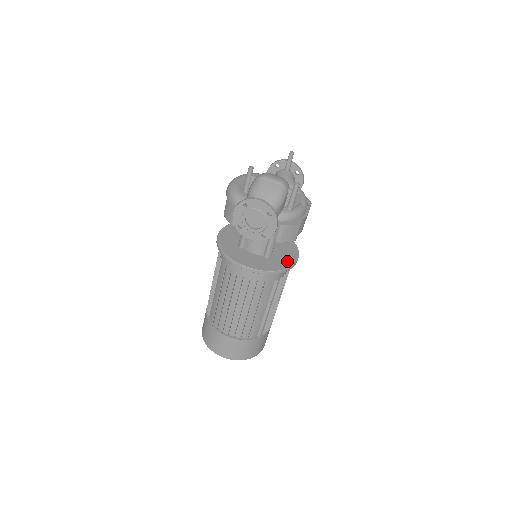
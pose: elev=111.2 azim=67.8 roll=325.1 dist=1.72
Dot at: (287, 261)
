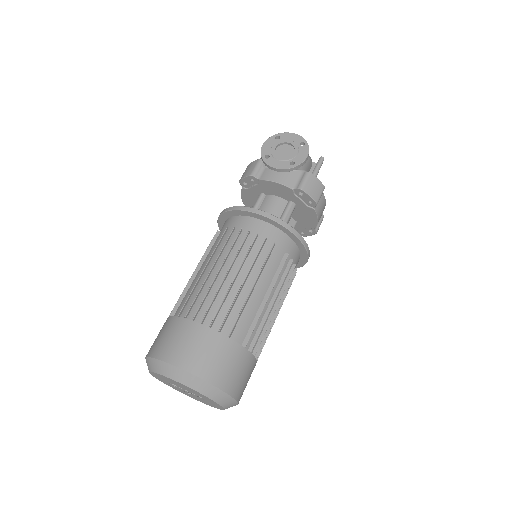
Dot at: occluded
